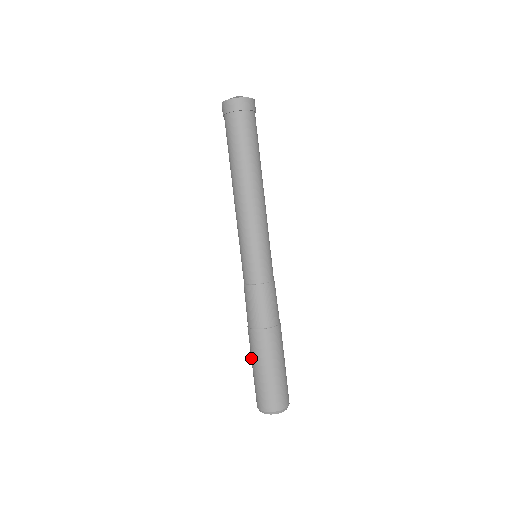
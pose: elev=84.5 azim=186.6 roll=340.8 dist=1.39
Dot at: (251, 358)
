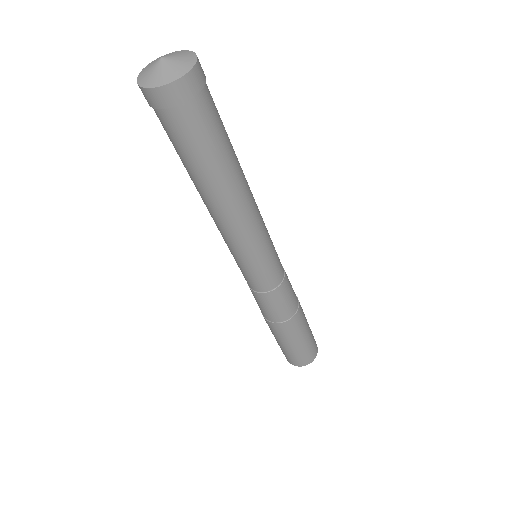
Dot at: occluded
